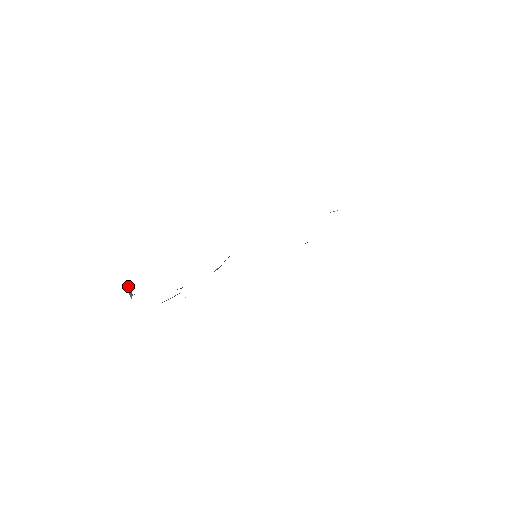
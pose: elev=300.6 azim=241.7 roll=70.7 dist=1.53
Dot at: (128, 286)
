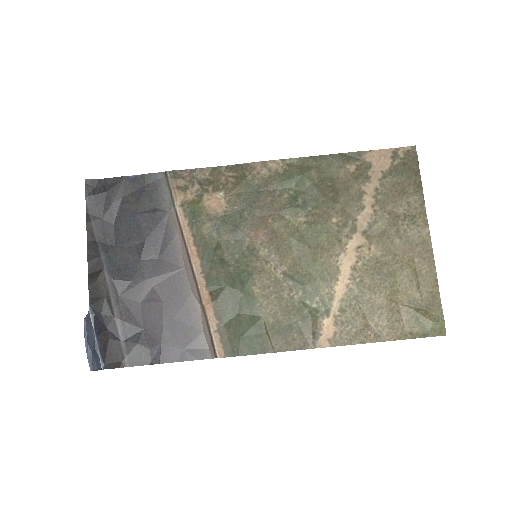
Dot at: (90, 369)
